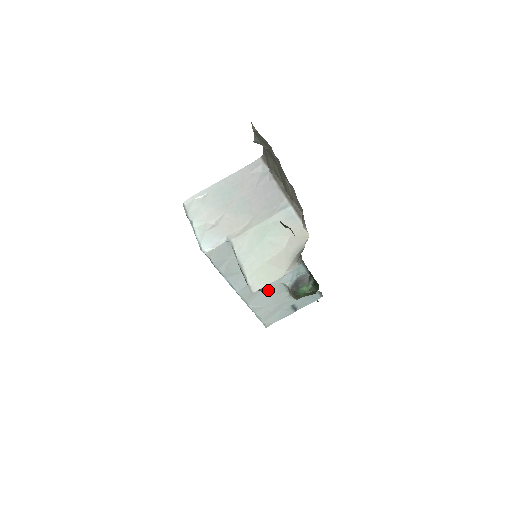
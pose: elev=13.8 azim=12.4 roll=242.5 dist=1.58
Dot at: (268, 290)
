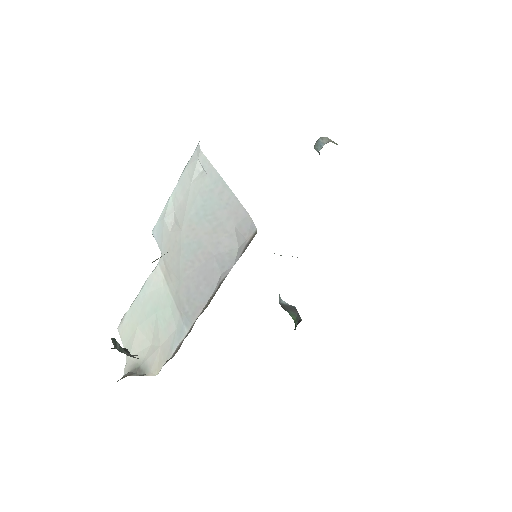
Dot at: occluded
